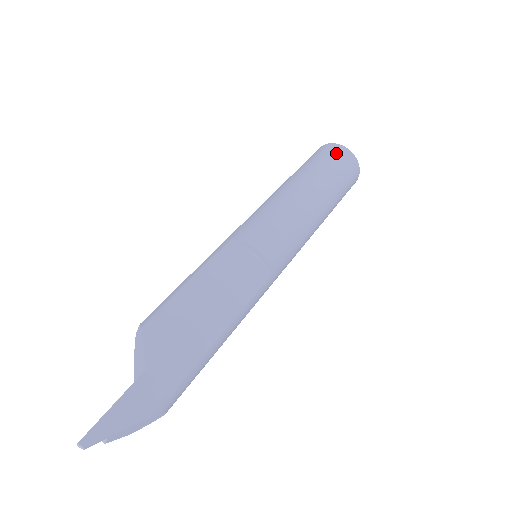
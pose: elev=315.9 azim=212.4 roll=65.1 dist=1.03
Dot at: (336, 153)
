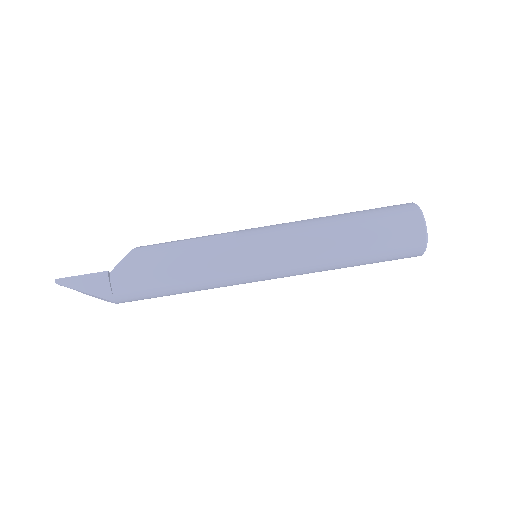
Dot at: (403, 216)
